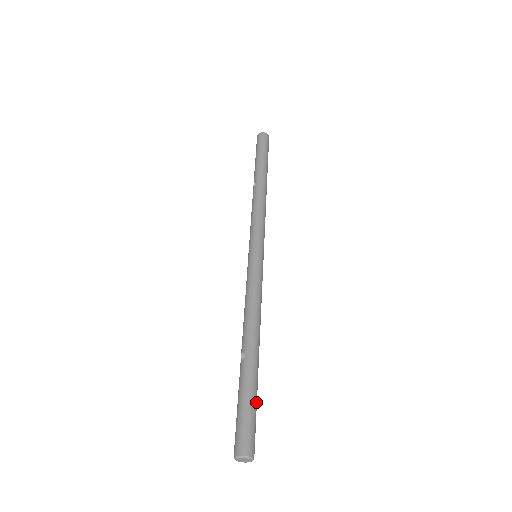
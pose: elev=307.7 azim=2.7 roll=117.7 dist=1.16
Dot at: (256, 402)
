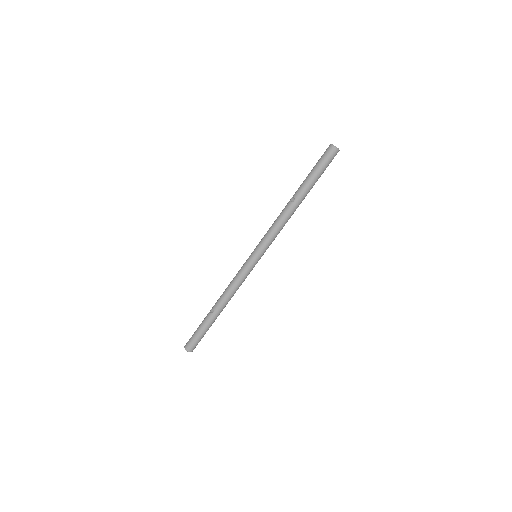
Dot at: occluded
